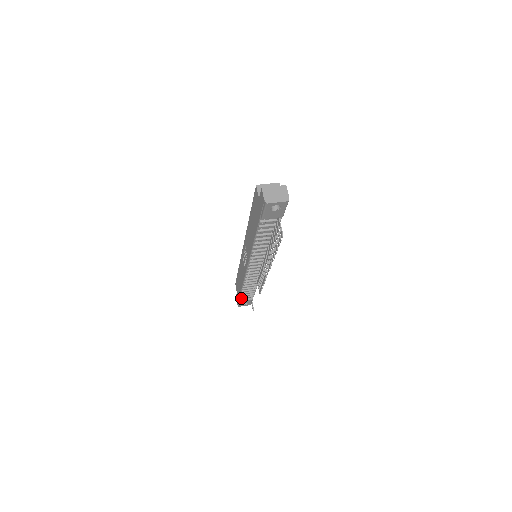
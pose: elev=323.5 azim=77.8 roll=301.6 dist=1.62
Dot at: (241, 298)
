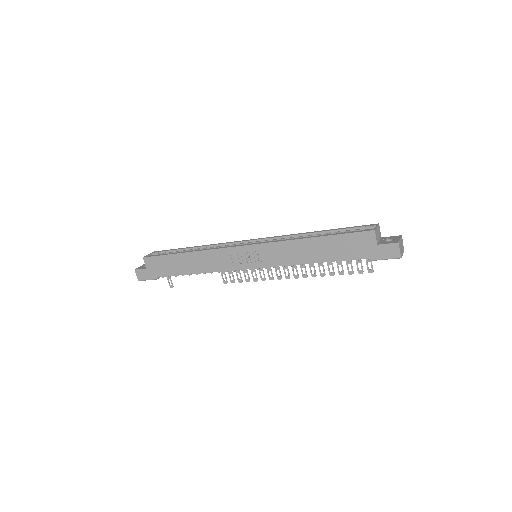
Dot at: (158, 276)
